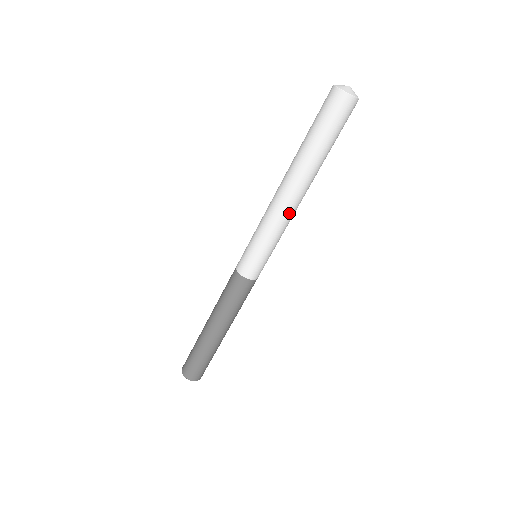
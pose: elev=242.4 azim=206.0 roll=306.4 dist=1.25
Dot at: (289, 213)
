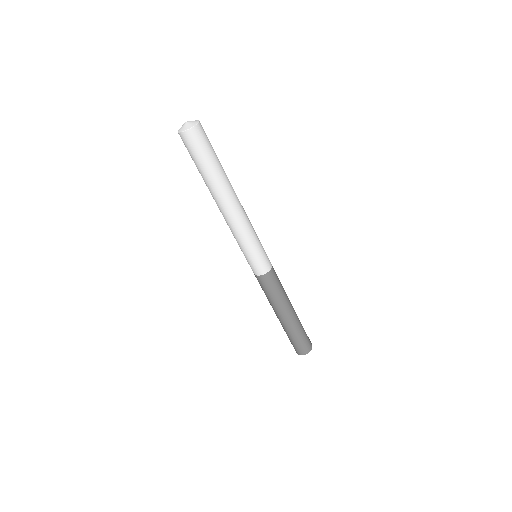
Dot at: (243, 217)
